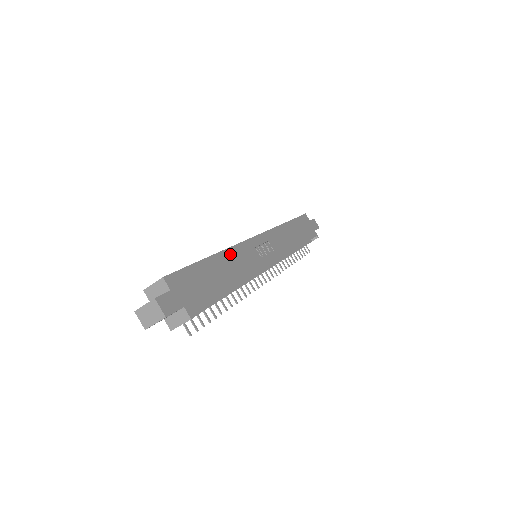
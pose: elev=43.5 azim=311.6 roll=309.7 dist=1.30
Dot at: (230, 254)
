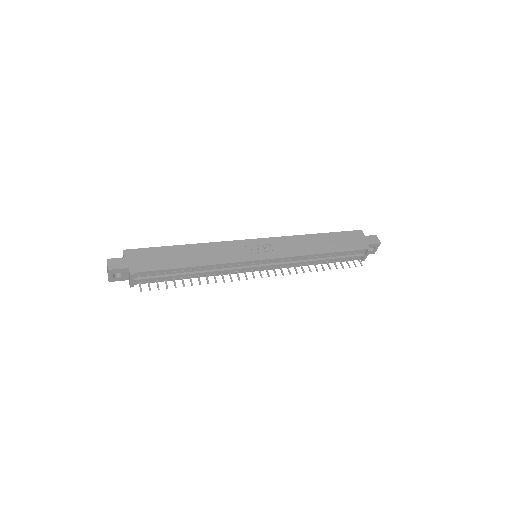
Dot at: (207, 247)
